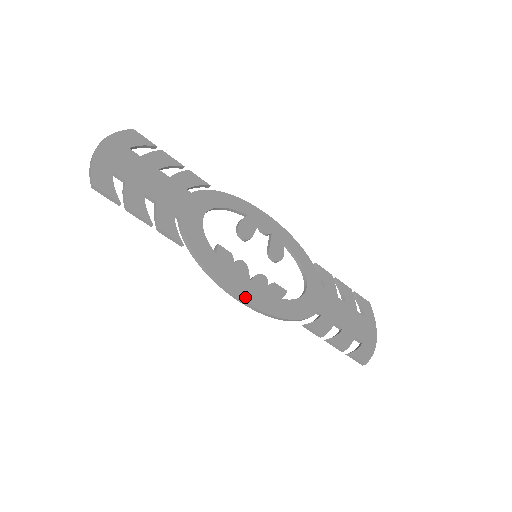
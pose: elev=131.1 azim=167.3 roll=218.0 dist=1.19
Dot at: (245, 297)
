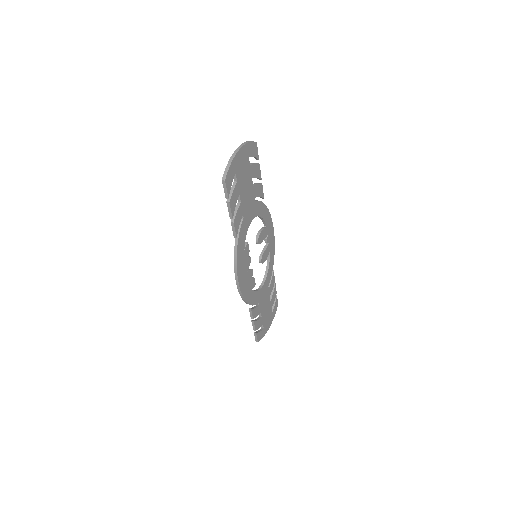
Dot at: (241, 282)
